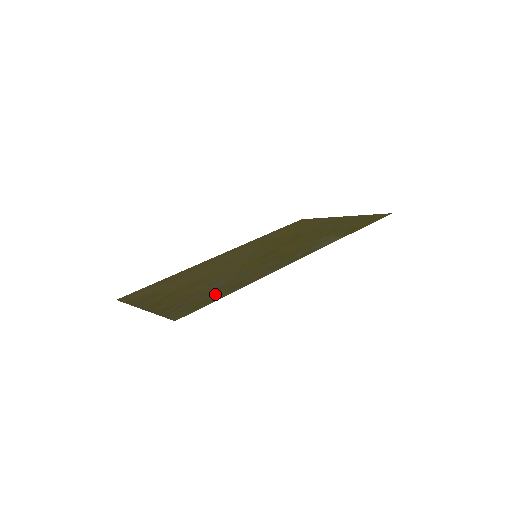
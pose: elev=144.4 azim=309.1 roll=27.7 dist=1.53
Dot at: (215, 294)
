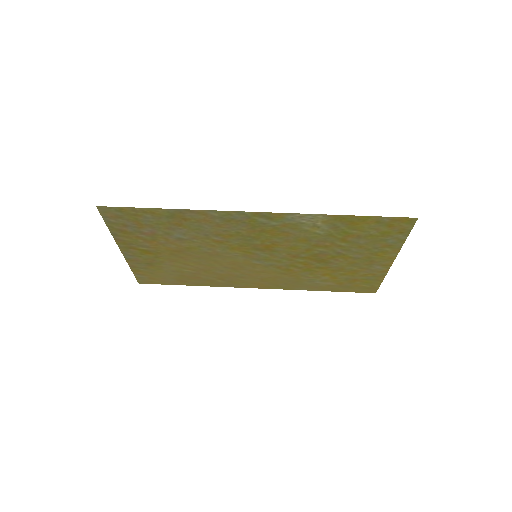
Dot at: (155, 218)
